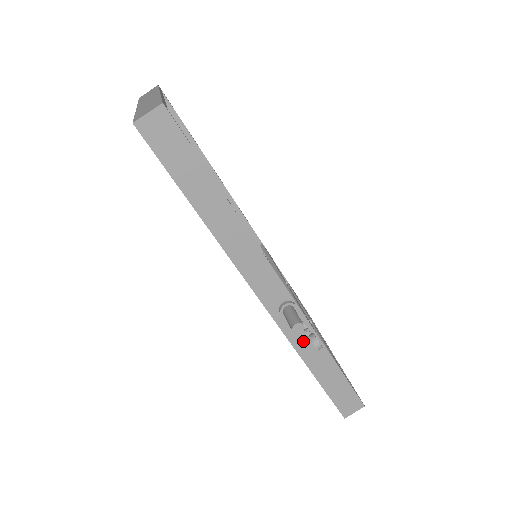
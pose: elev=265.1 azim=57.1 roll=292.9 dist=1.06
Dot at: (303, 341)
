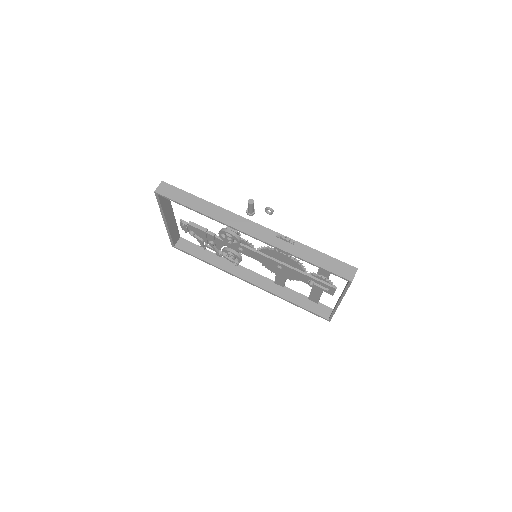
Dot at: (286, 245)
